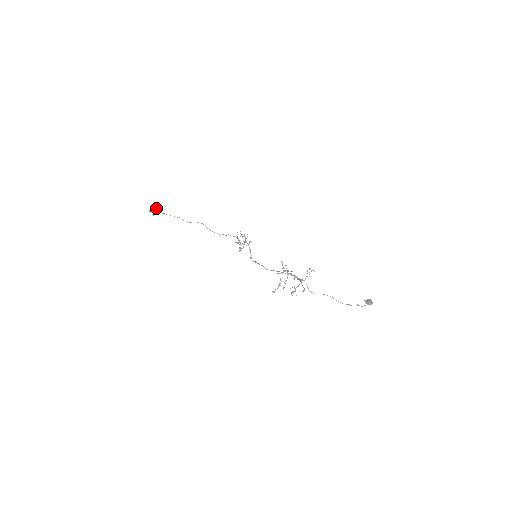
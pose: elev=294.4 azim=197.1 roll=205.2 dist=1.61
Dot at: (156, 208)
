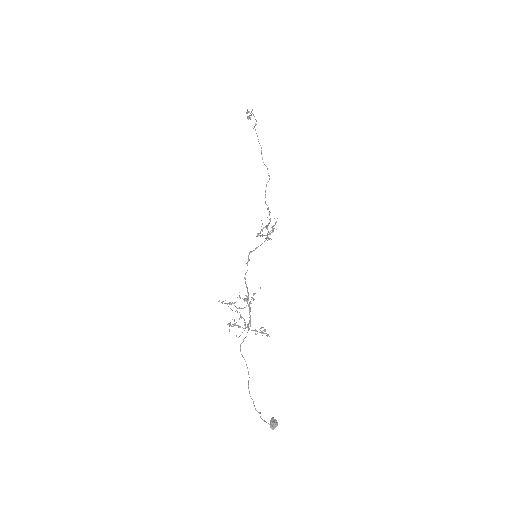
Dot at: occluded
